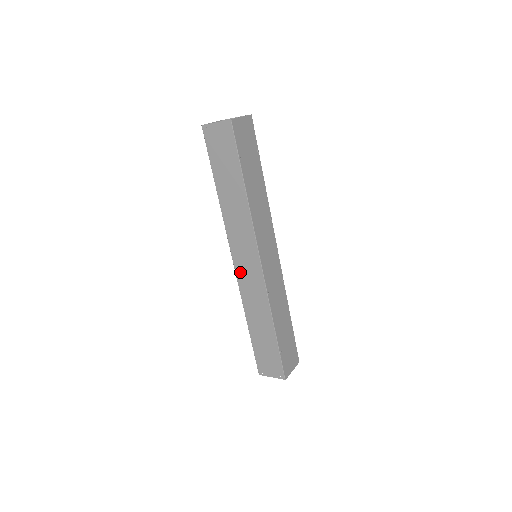
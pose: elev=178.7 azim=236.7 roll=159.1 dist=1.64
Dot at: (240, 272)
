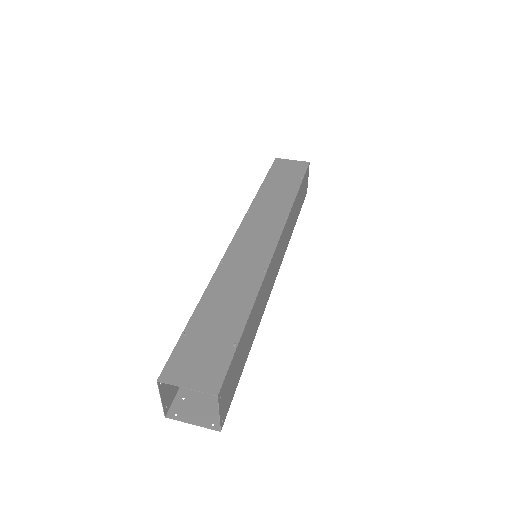
Dot at: occluded
